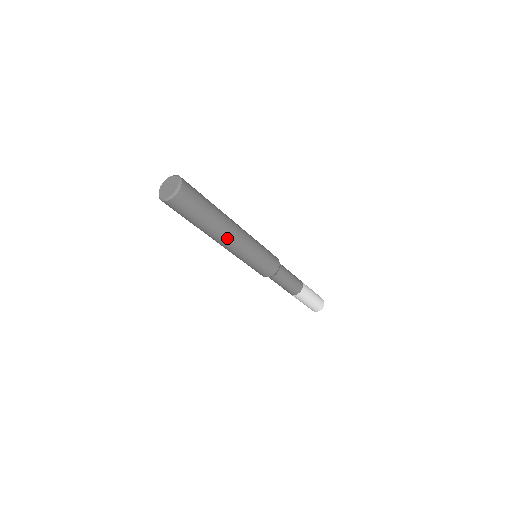
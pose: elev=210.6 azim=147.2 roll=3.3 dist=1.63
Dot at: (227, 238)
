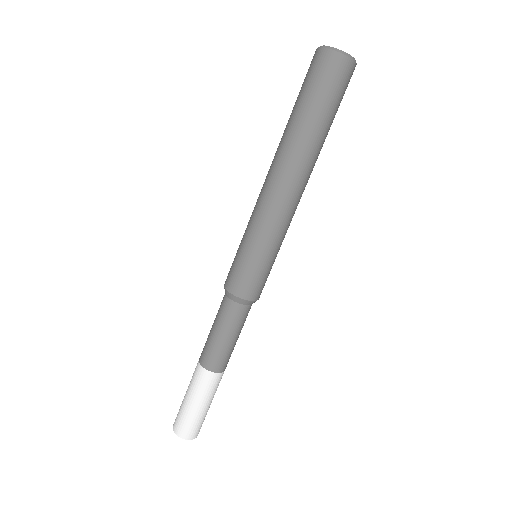
Dot at: (289, 175)
